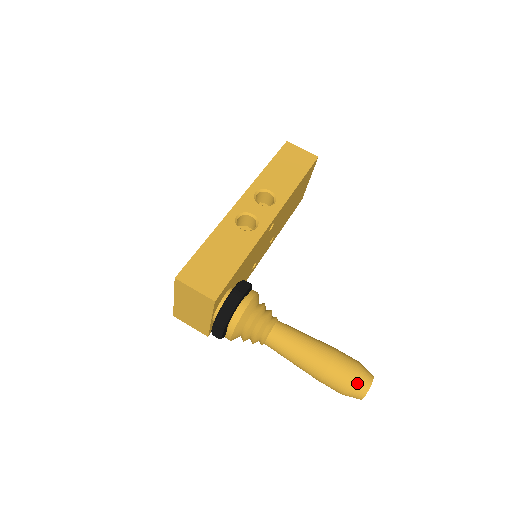
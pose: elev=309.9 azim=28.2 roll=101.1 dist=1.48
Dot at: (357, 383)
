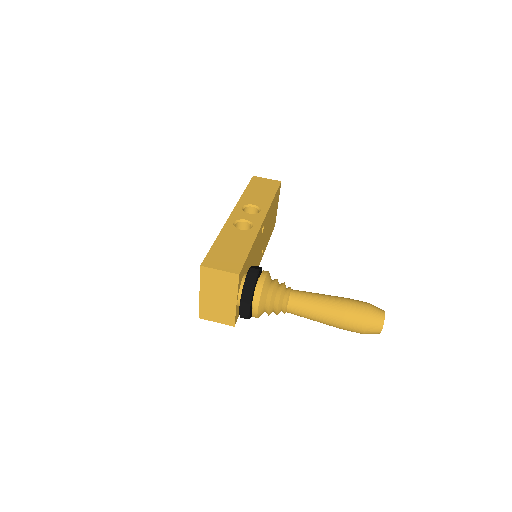
Dot at: (373, 315)
